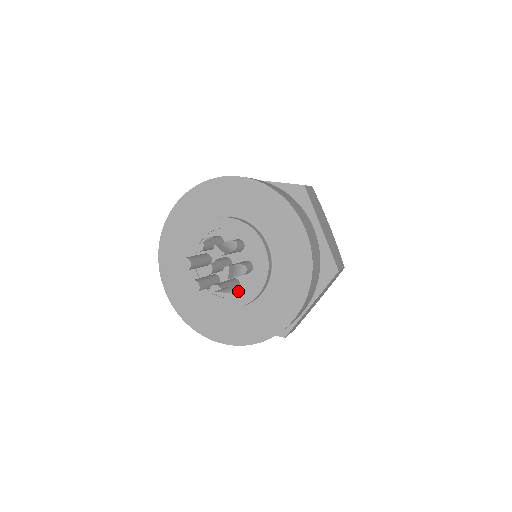
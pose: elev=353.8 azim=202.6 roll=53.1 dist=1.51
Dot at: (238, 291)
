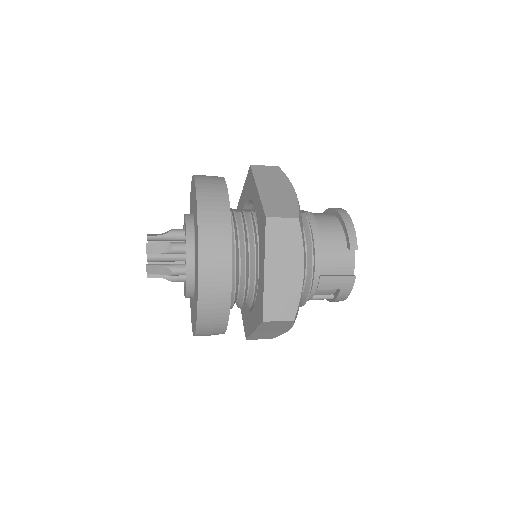
Dot at: occluded
